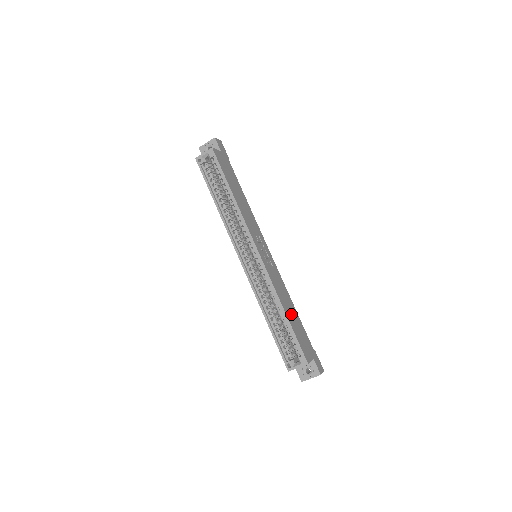
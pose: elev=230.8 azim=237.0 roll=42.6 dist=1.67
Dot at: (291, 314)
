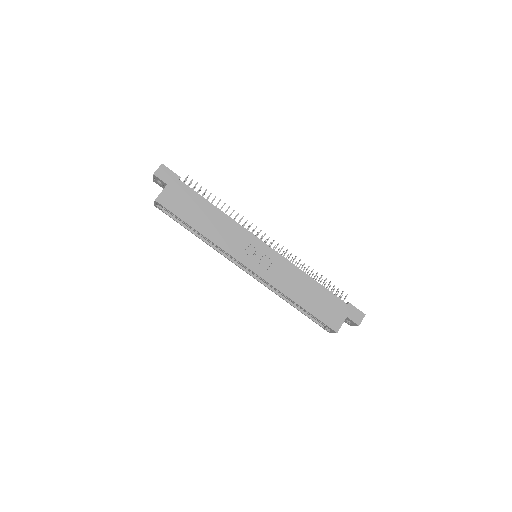
Dot at: (308, 296)
